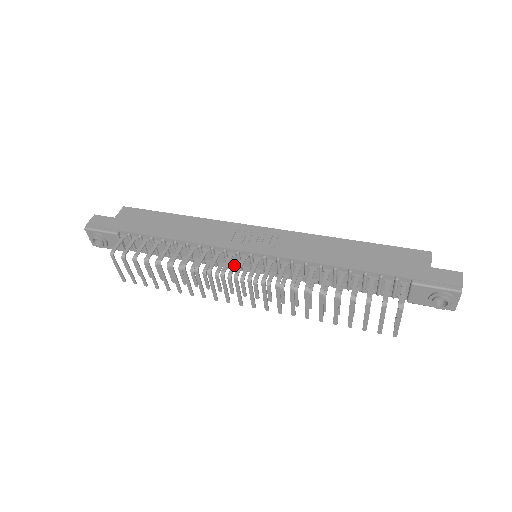
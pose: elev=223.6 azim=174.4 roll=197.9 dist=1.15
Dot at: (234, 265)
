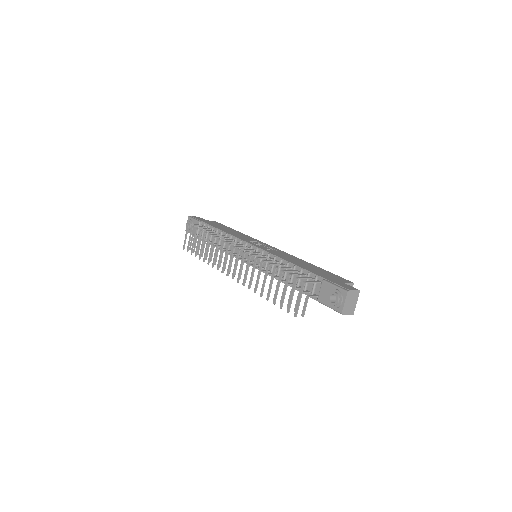
Dot at: (241, 256)
